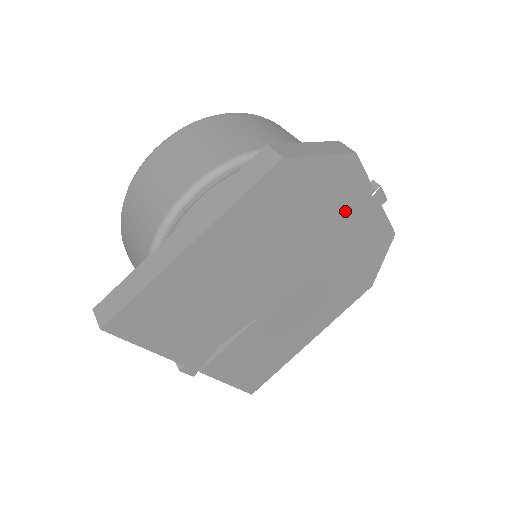
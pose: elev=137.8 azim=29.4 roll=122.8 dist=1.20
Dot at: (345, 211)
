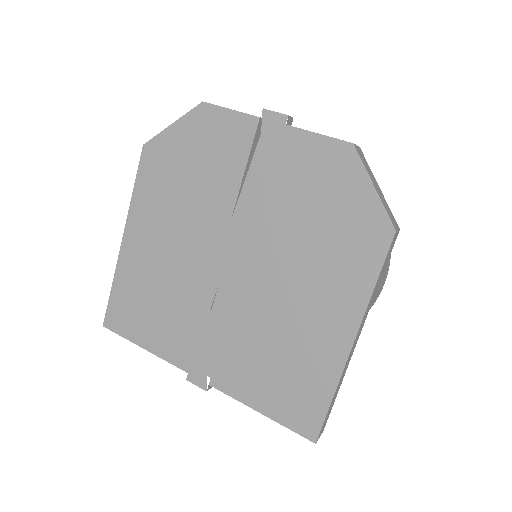
Dot at: (240, 154)
